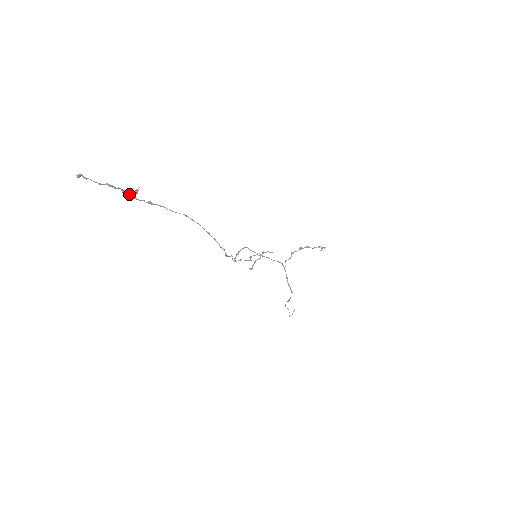
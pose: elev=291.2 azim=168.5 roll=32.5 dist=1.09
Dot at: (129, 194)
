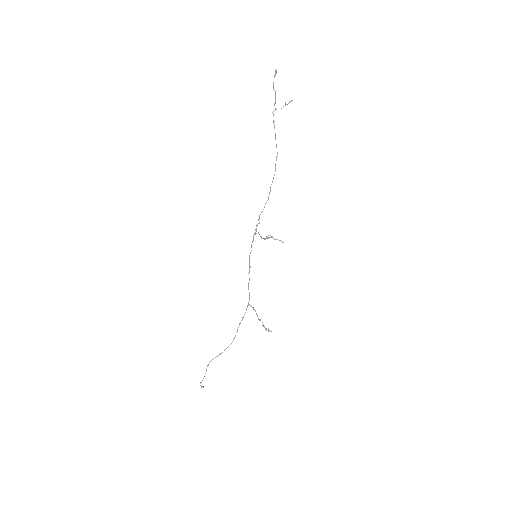
Dot at: (275, 108)
